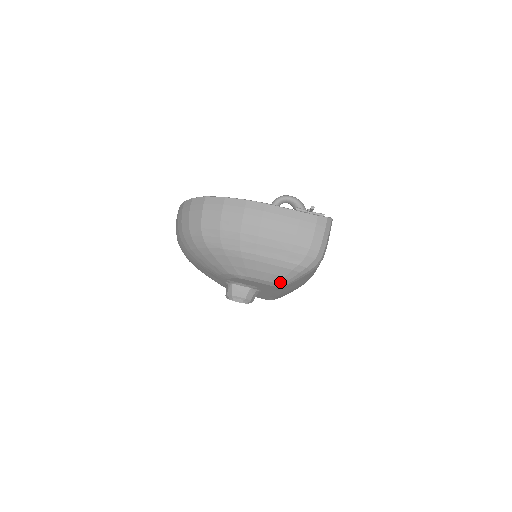
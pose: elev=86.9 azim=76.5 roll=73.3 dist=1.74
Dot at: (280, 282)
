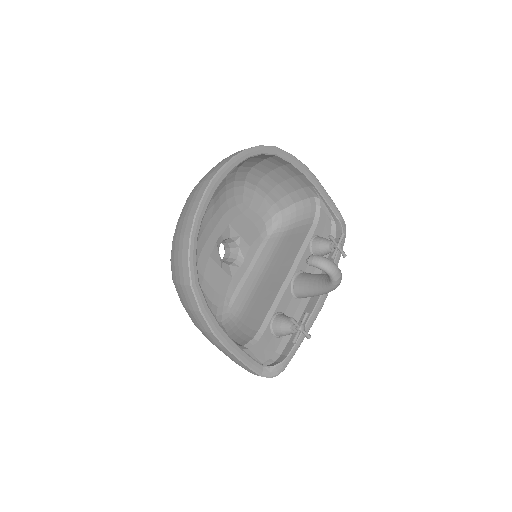
Dot at: occluded
